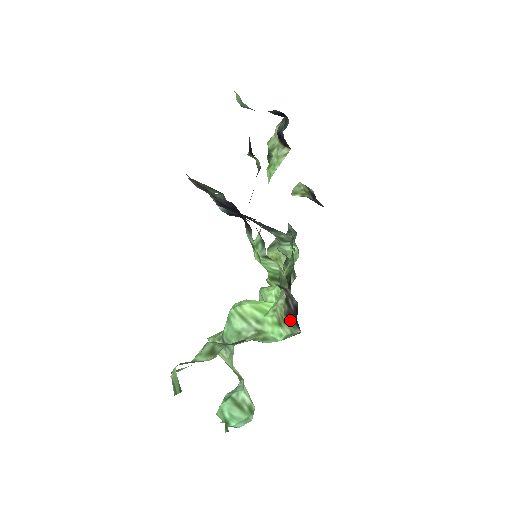
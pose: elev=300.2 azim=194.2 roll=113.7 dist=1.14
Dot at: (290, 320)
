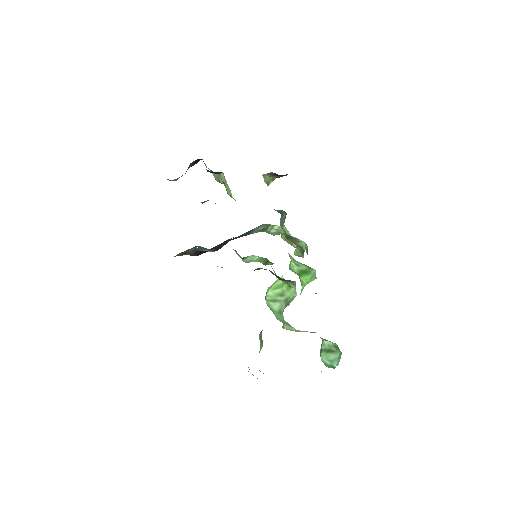
Dot at: occluded
